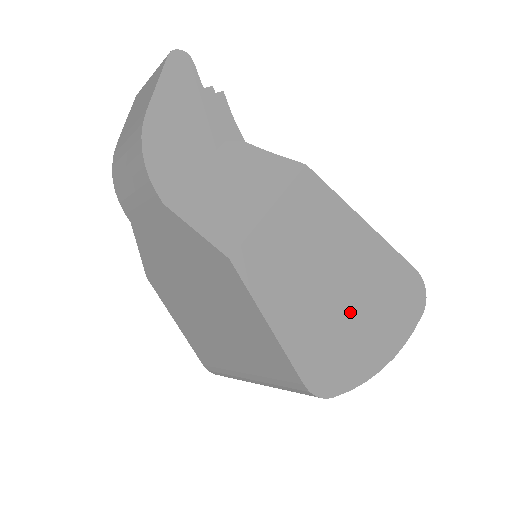
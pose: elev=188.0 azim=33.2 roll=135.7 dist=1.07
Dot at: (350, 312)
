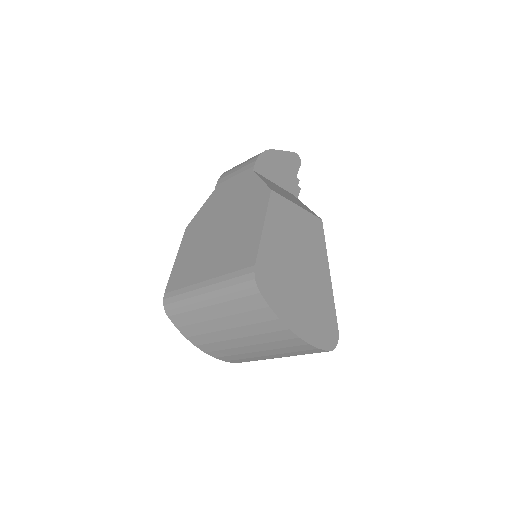
Dot at: (296, 284)
